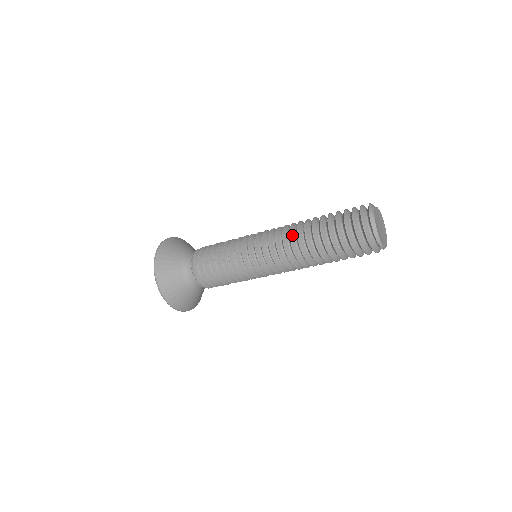
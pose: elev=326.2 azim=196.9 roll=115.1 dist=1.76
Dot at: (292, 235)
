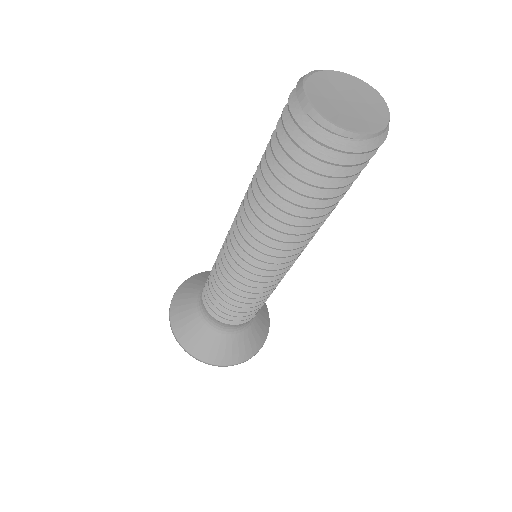
Dot at: occluded
